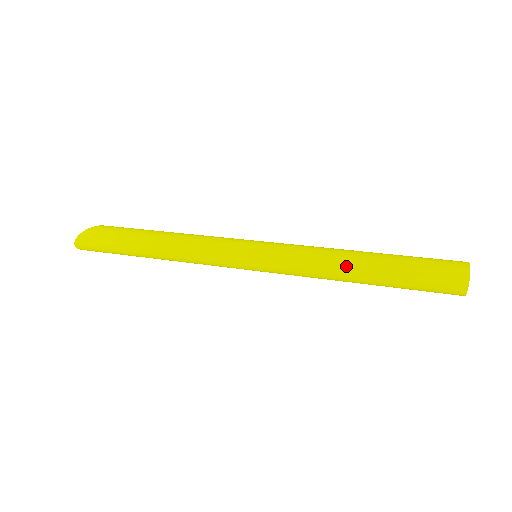
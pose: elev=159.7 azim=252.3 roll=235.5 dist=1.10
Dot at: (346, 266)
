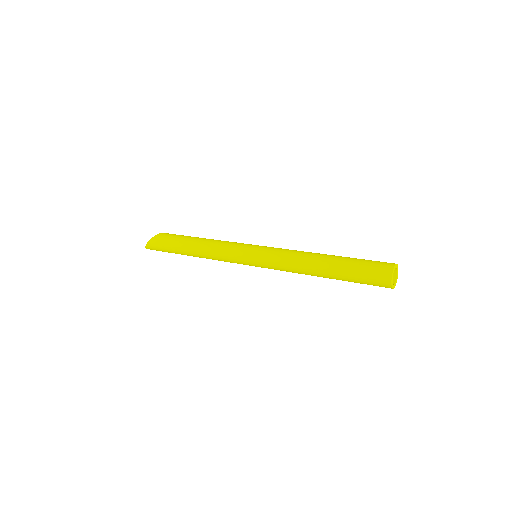
Dot at: (310, 272)
